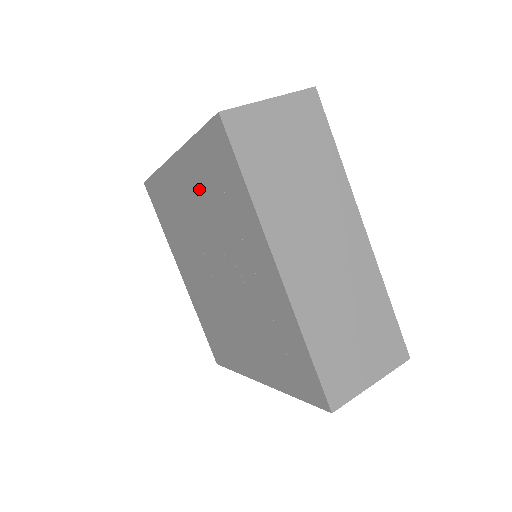
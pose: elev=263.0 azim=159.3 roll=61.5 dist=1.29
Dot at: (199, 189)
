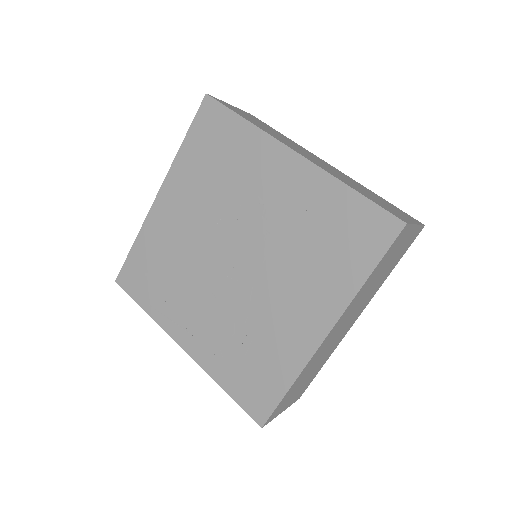
Dot at: (195, 186)
